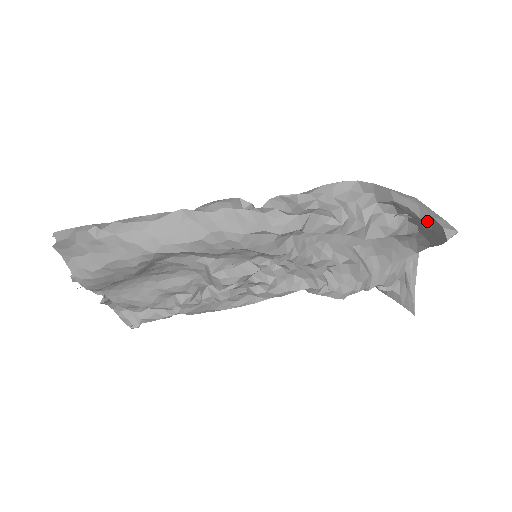
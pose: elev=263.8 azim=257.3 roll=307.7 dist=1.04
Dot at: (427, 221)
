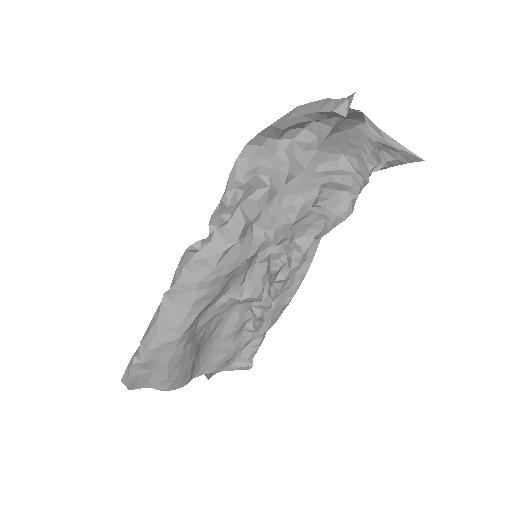
Dot at: (321, 116)
